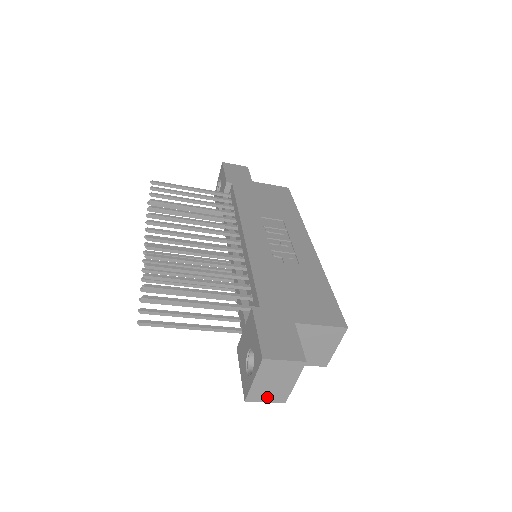
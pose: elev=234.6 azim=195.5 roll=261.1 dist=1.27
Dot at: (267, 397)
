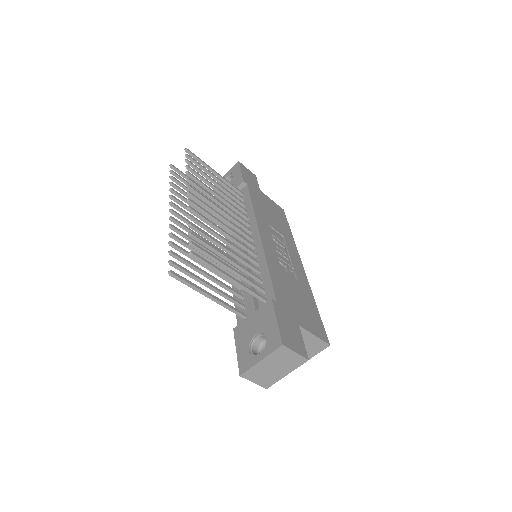
Dot at: (258, 379)
